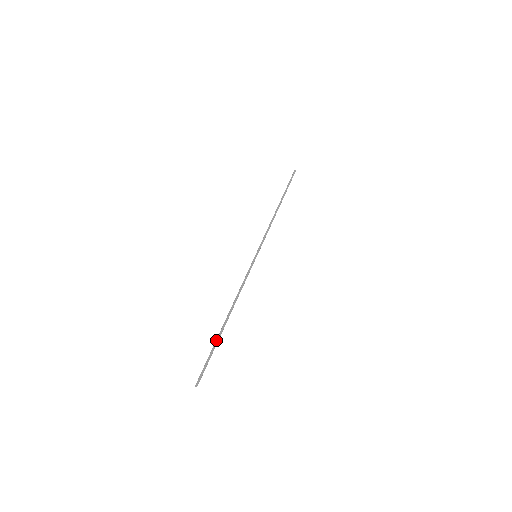
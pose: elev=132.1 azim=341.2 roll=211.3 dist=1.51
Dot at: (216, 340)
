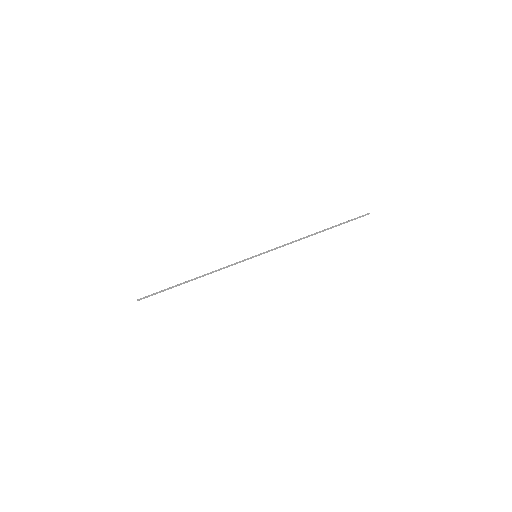
Dot at: (173, 287)
